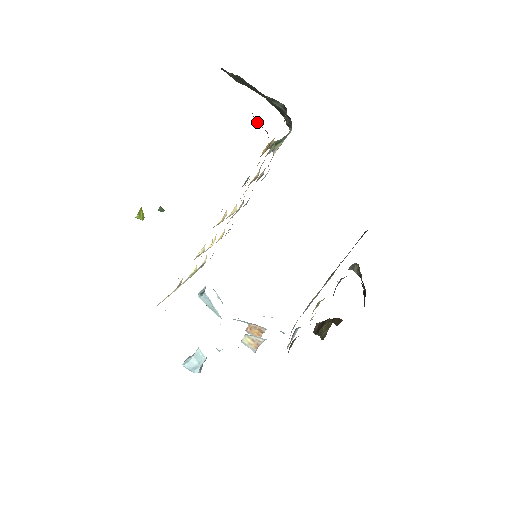
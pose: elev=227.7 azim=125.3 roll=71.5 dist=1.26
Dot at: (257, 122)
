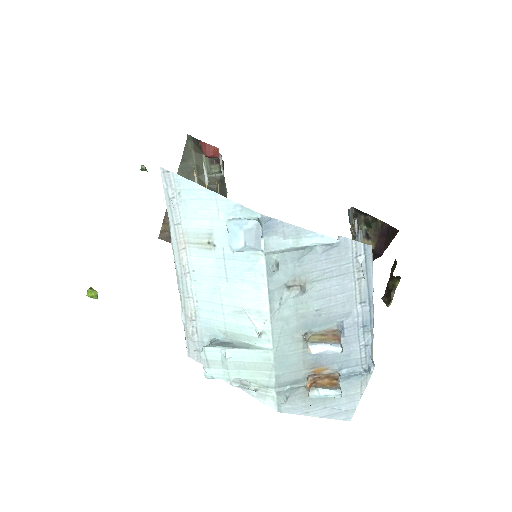
Dot at: (207, 147)
